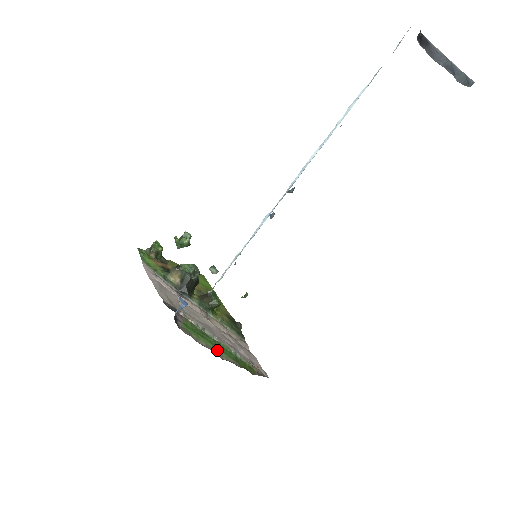
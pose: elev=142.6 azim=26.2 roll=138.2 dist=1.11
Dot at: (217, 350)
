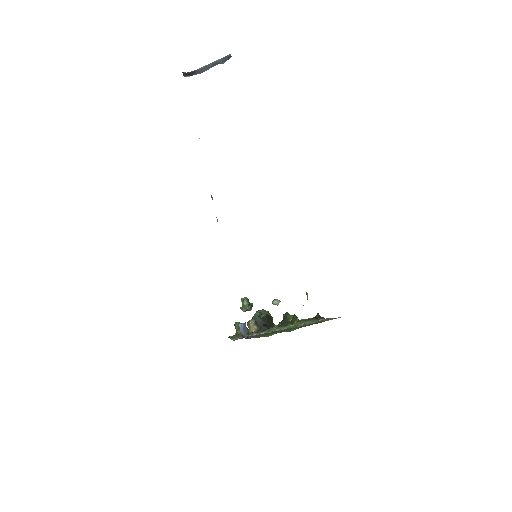
Dot at: (286, 331)
